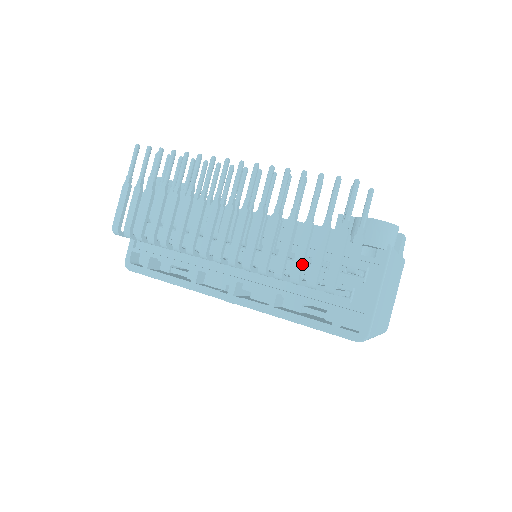
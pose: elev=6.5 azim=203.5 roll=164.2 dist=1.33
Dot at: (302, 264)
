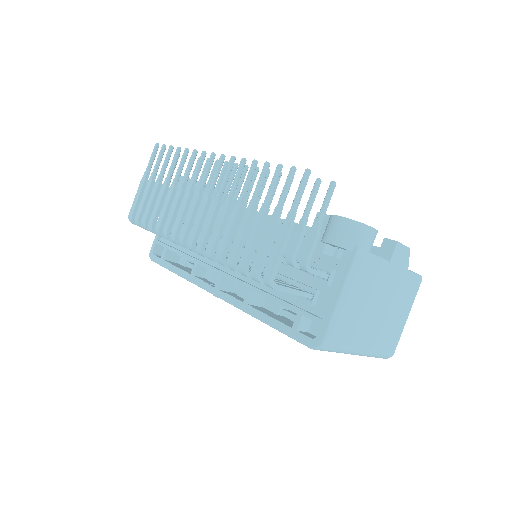
Dot at: (249, 255)
